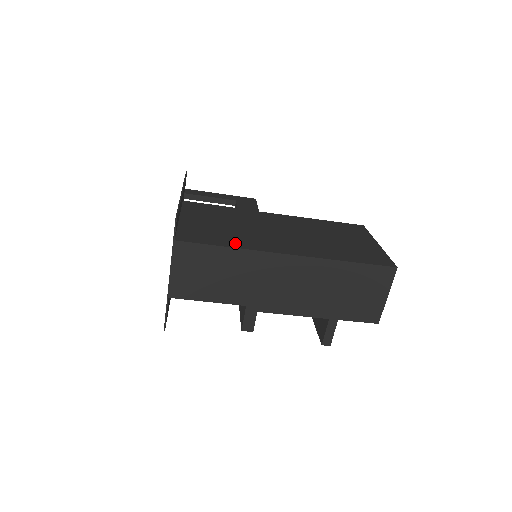
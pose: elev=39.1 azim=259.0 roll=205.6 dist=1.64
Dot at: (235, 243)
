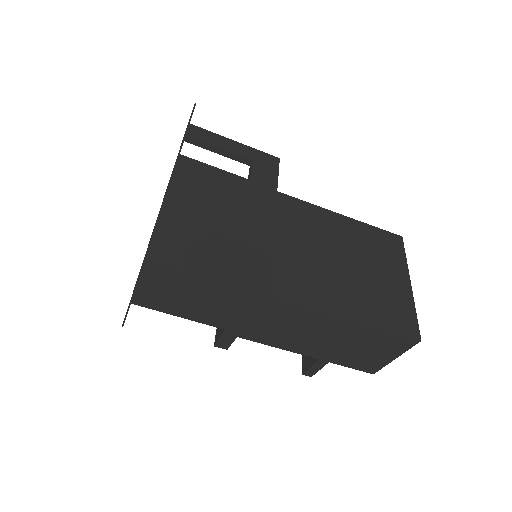
Dot at: (228, 269)
